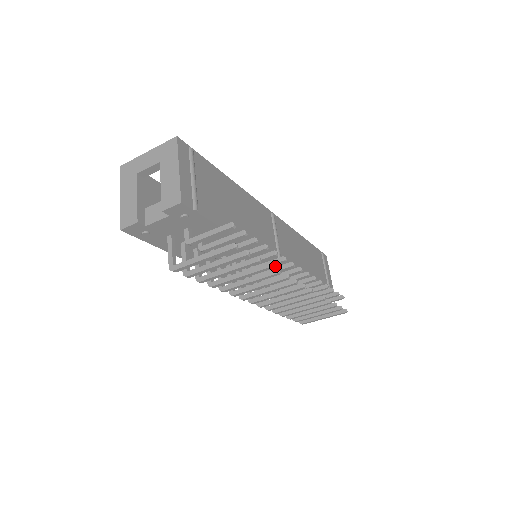
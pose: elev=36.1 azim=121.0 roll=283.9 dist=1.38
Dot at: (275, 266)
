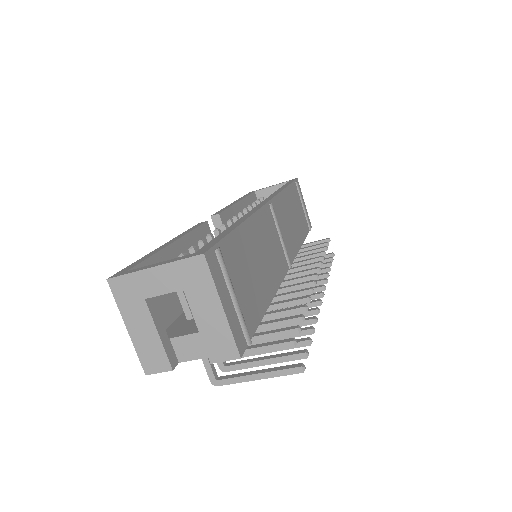
Dot at: occluded
